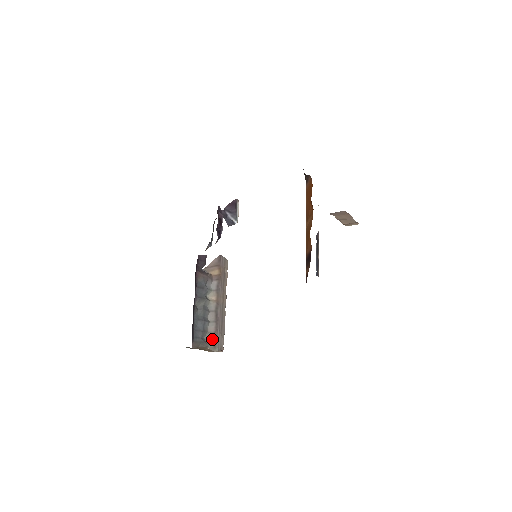
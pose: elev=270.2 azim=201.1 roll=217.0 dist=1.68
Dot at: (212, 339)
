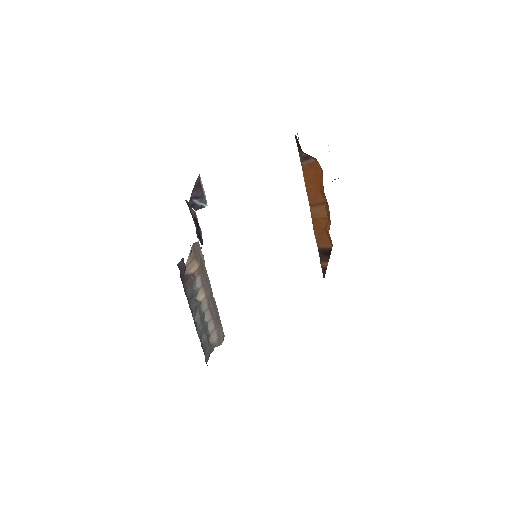
Dot at: (215, 337)
